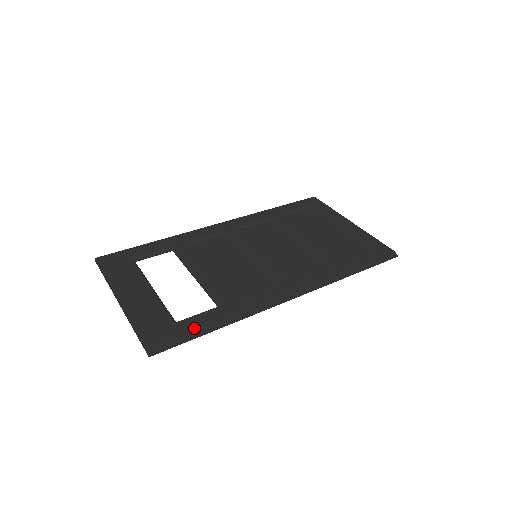
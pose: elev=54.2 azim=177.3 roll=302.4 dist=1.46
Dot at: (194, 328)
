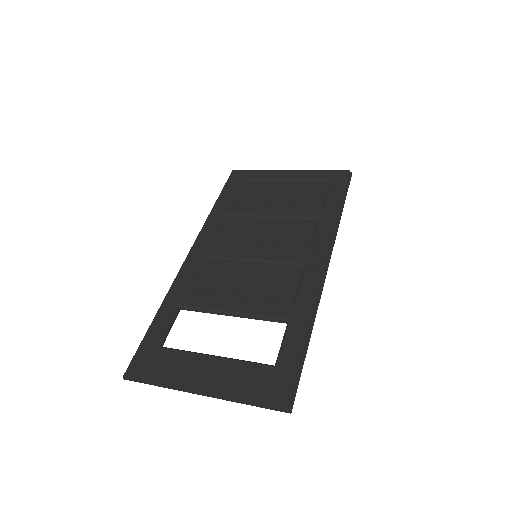
Dot at: (295, 357)
